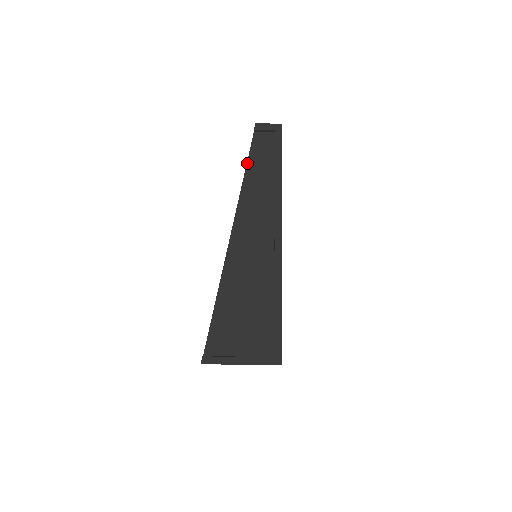
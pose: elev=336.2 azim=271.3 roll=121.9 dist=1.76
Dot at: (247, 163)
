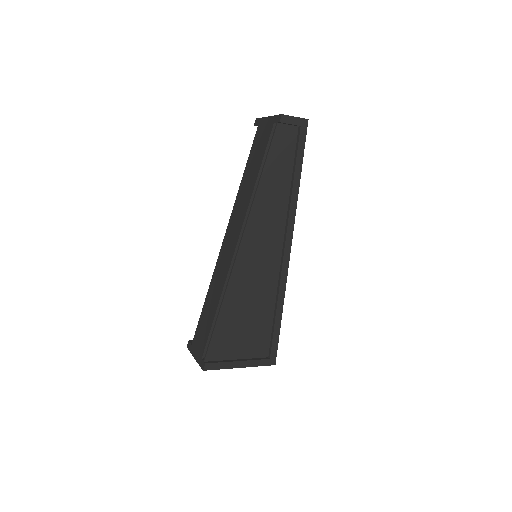
Dot at: (267, 159)
